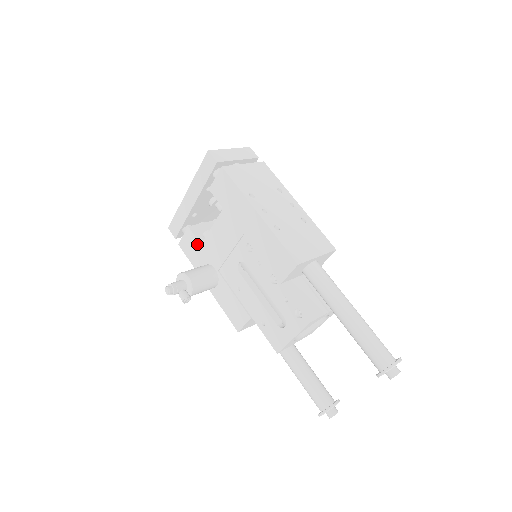
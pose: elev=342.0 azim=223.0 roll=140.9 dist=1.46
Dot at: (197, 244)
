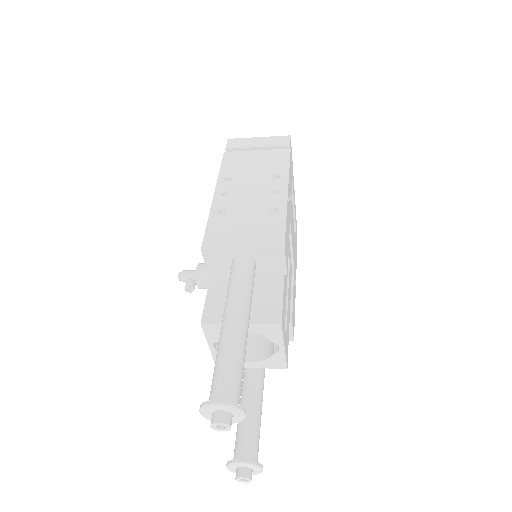
Dot at: occluded
